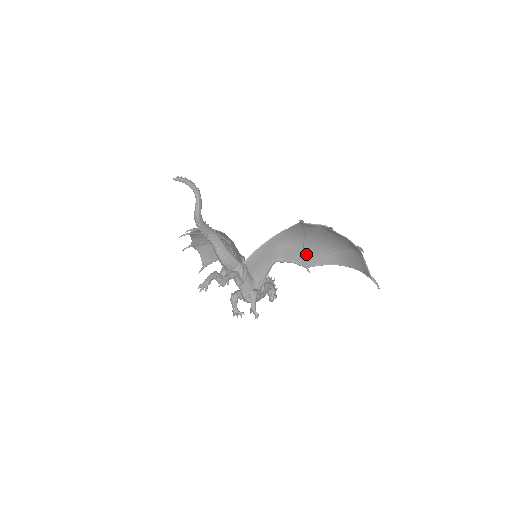
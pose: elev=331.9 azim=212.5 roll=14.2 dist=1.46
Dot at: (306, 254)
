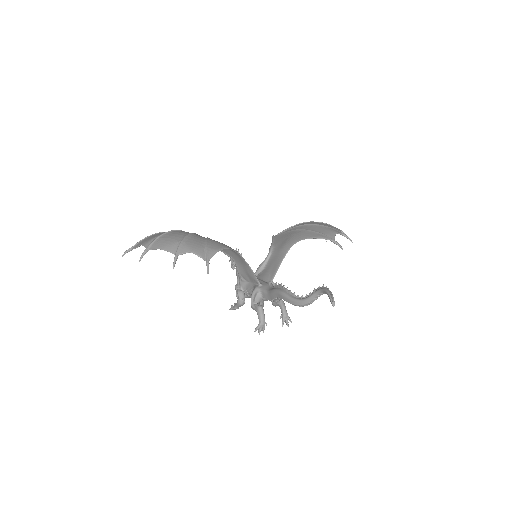
Dot at: occluded
